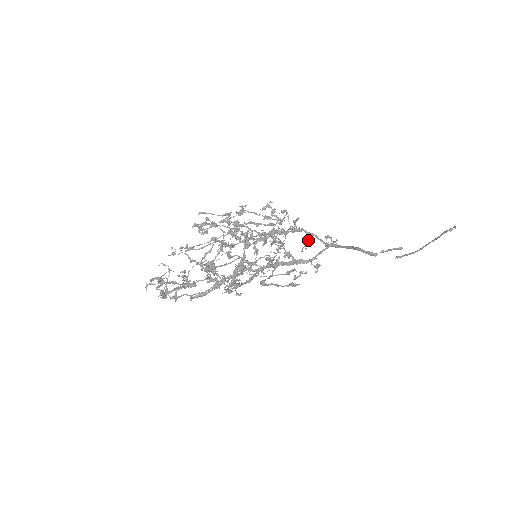
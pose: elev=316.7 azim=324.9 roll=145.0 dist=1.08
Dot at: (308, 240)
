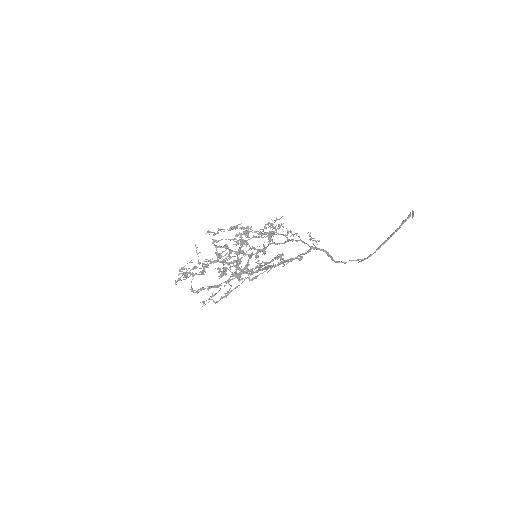
Dot at: (296, 234)
